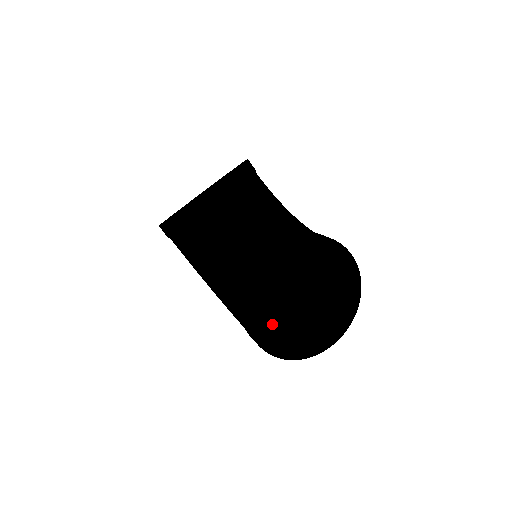
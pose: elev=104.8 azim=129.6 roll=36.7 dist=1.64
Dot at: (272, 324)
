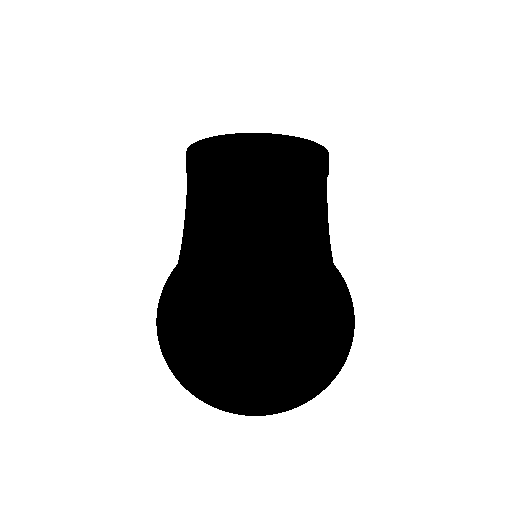
Dot at: (214, 344)
